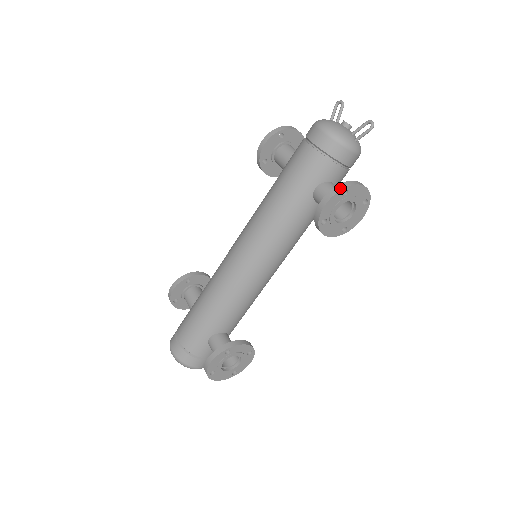
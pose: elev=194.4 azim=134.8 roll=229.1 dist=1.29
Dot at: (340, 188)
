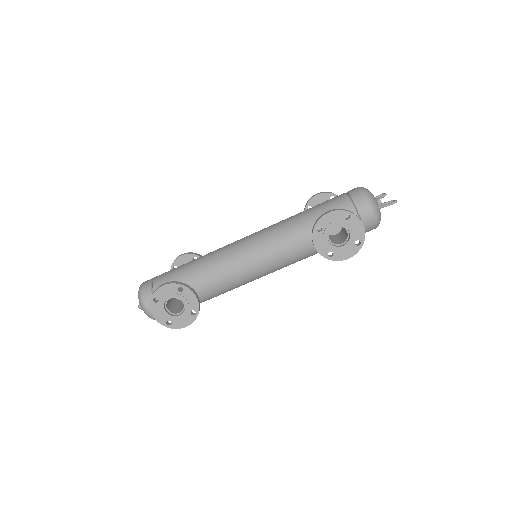
Dot at: (345, 210)
